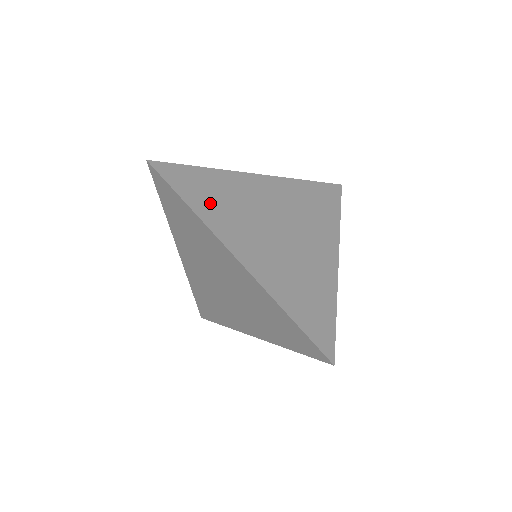
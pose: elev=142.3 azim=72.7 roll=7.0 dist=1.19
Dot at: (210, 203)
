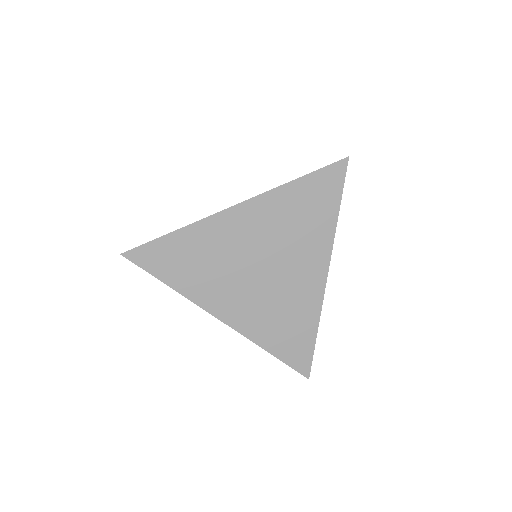
Dot at: (188, 273)
